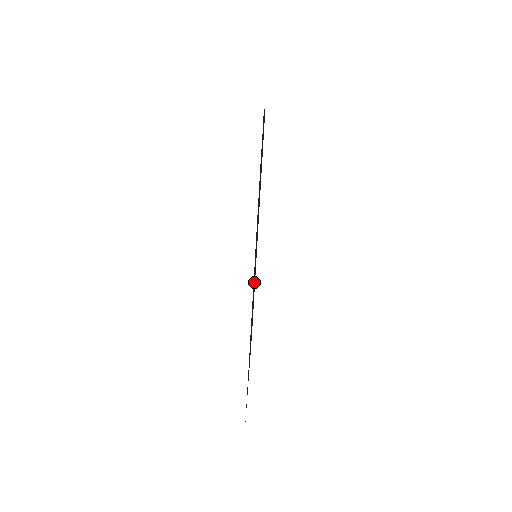
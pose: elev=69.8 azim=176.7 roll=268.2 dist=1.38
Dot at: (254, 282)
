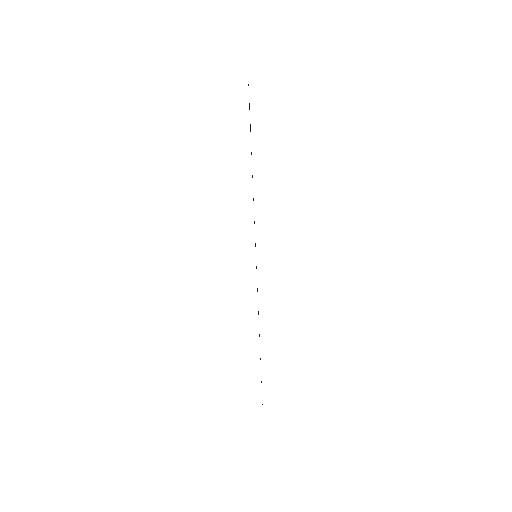
Dot at: occluded
